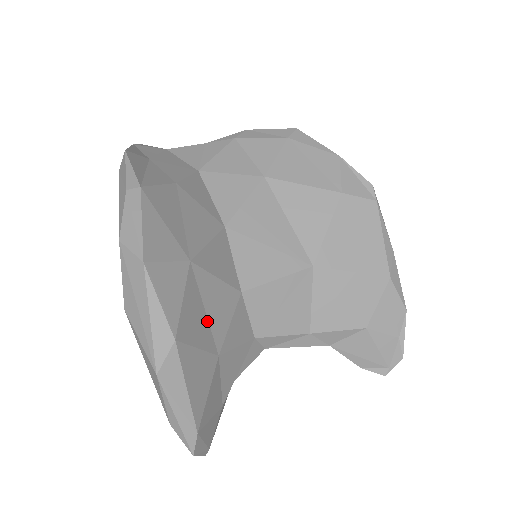
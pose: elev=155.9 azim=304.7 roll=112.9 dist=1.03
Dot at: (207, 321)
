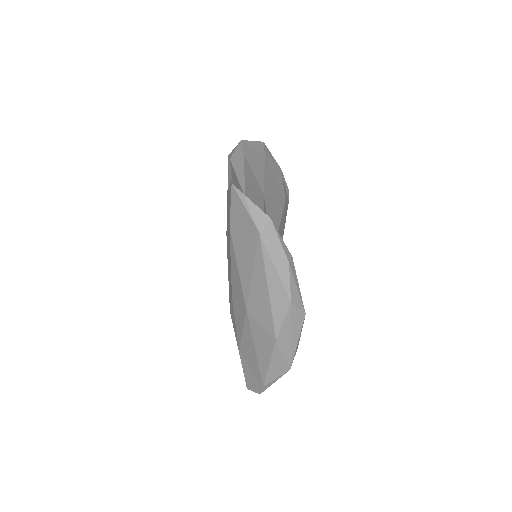
Dot at: occluded
